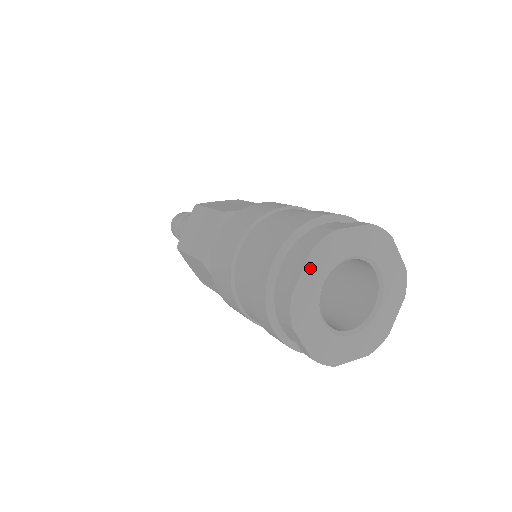
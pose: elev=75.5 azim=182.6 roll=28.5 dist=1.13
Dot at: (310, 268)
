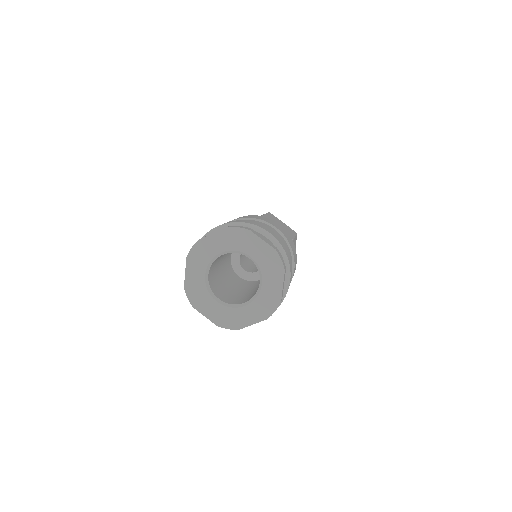
Dot at: (190, 268)
